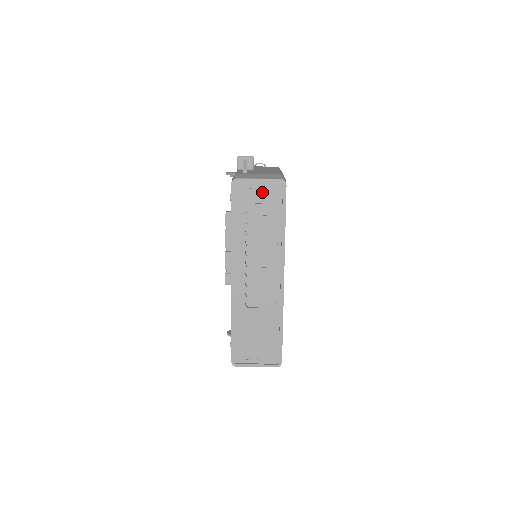
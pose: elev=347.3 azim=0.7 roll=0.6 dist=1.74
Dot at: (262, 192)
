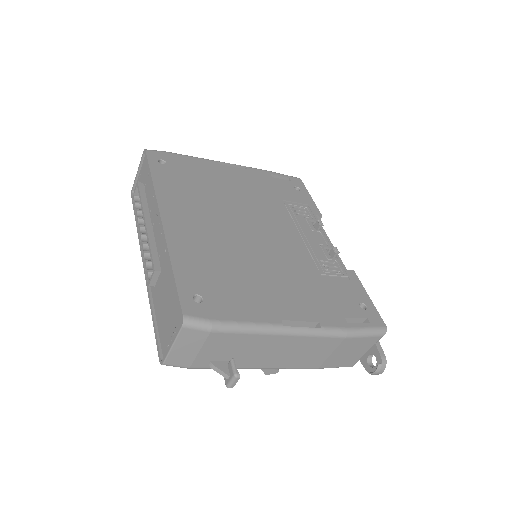
Dot at: (142, 176)
